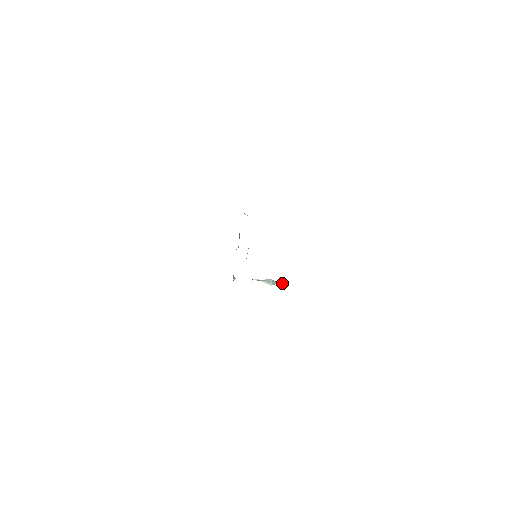
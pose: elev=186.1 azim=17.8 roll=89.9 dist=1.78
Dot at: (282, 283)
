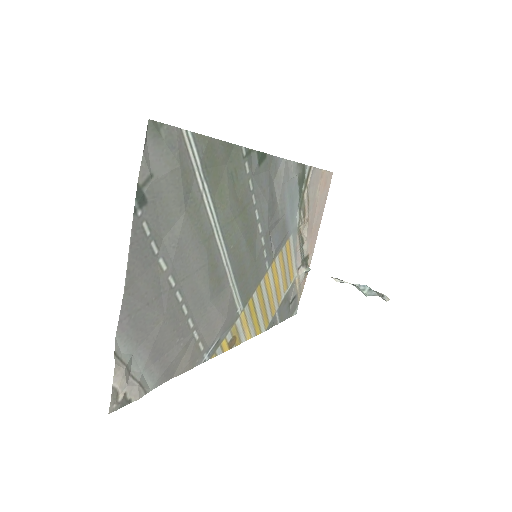
Dot at: (383, 298)
